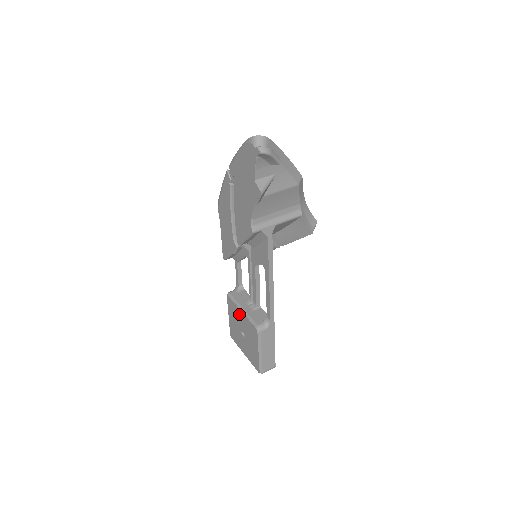
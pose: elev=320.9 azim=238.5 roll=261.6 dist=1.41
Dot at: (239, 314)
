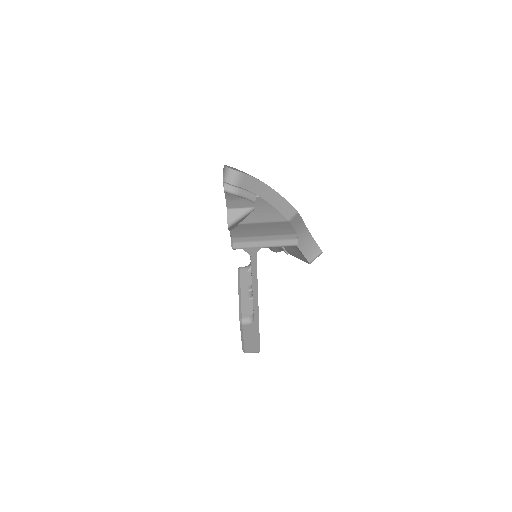
Dot at: occluded
